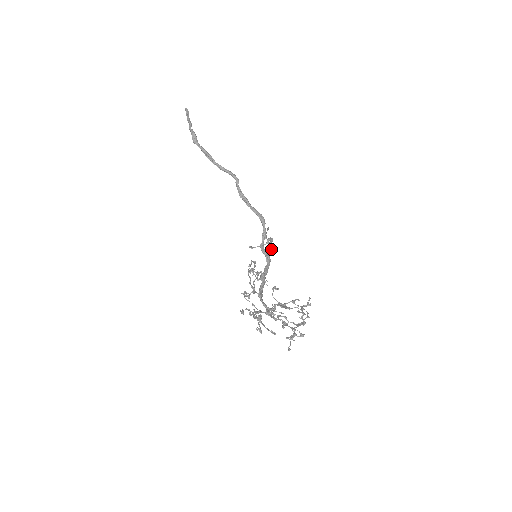
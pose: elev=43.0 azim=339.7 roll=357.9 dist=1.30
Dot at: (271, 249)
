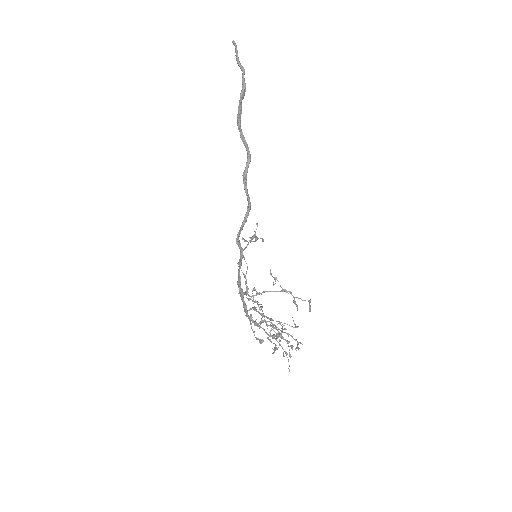
Dot at: (248, 243)
